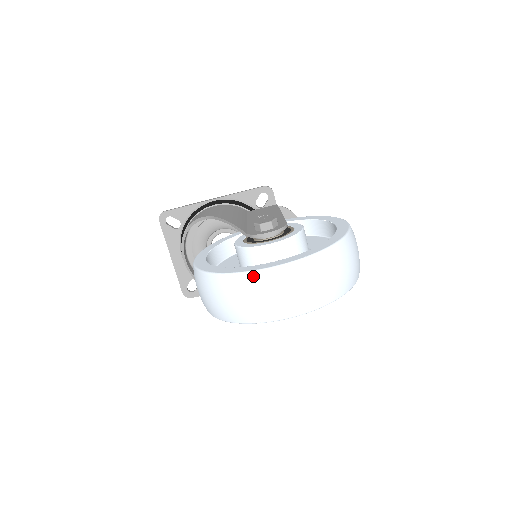
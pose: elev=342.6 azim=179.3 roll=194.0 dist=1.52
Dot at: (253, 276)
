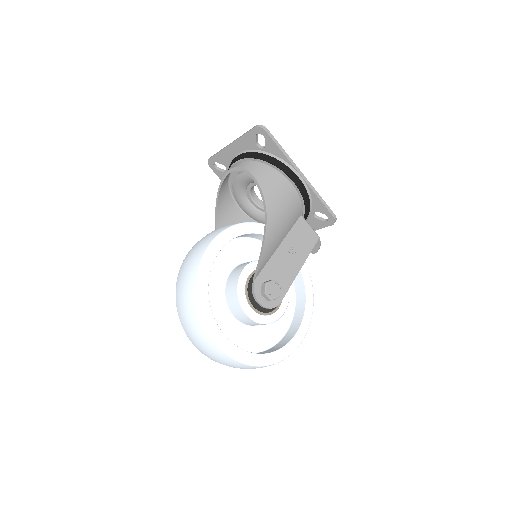
Dot at: (208, 336)
